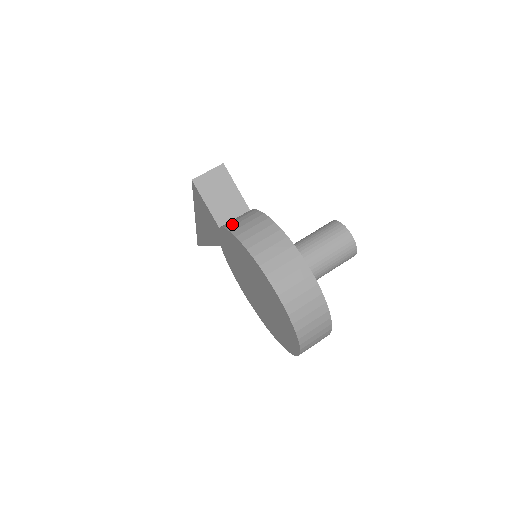
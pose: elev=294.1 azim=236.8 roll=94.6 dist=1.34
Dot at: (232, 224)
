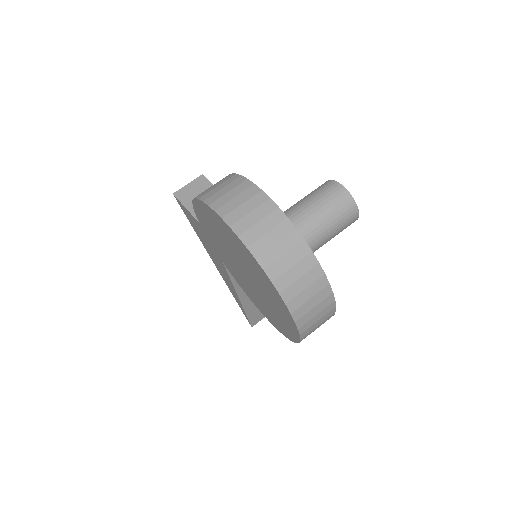
Dot at: occluded
